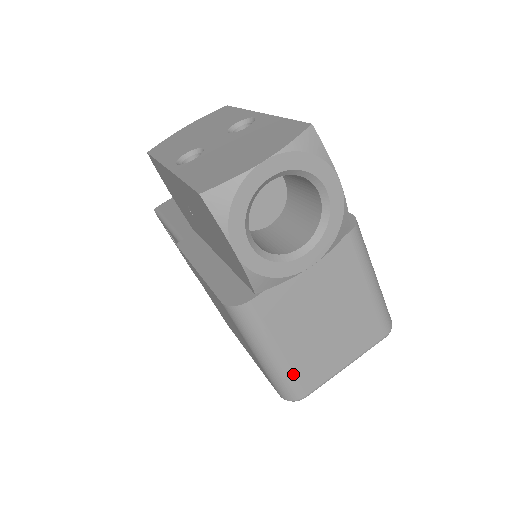
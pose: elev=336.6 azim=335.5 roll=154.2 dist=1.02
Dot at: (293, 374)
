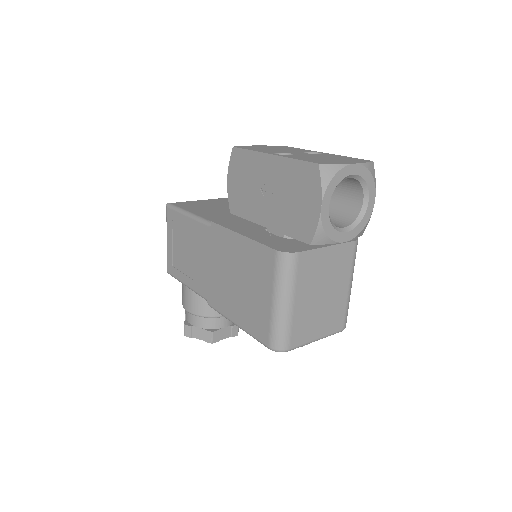
Dot at: (292, 325)
